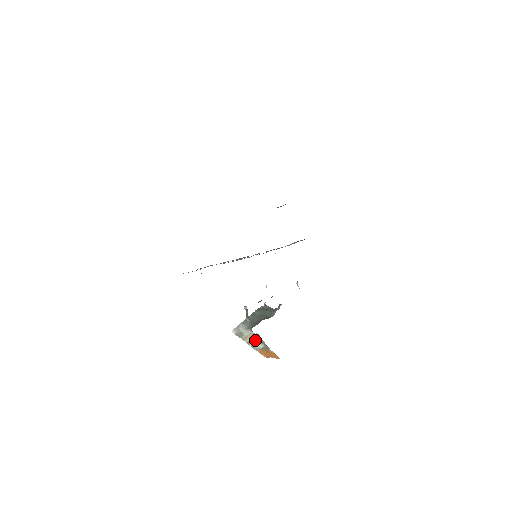
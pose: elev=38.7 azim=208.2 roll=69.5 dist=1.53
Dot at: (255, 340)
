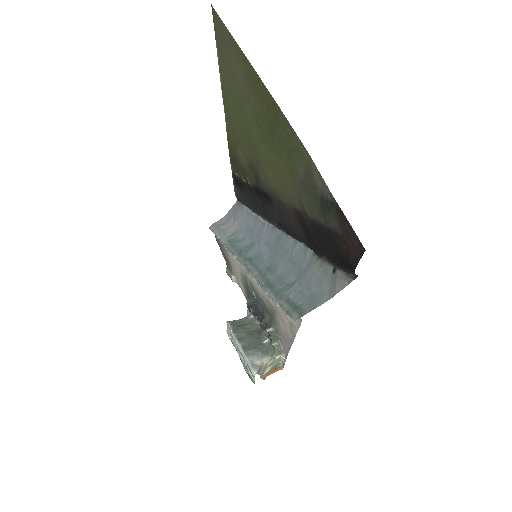
Dot at: (267, 366)
